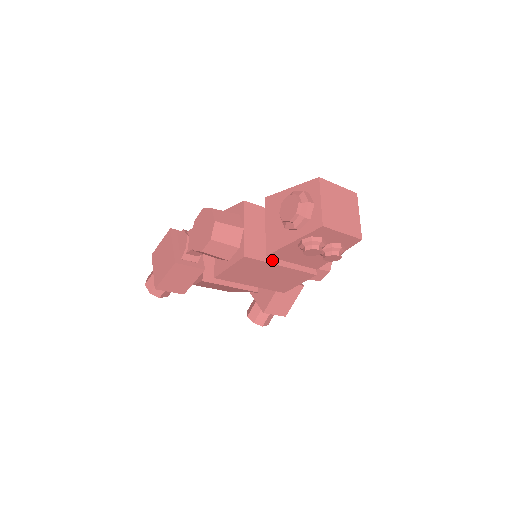
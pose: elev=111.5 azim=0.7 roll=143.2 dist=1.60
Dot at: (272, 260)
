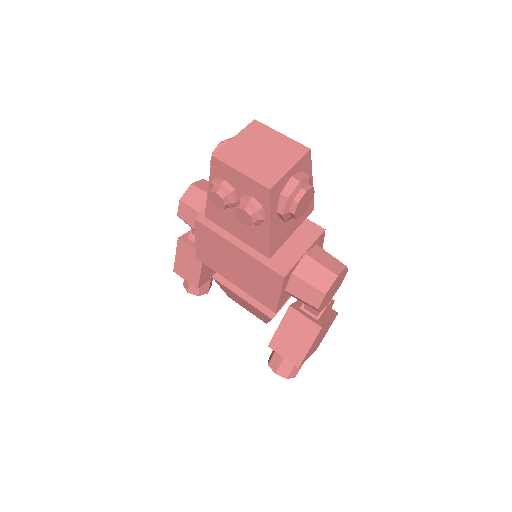
Dot at: (228, 236)
